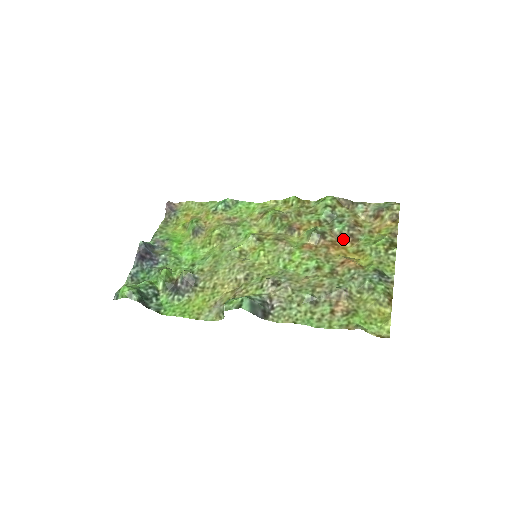
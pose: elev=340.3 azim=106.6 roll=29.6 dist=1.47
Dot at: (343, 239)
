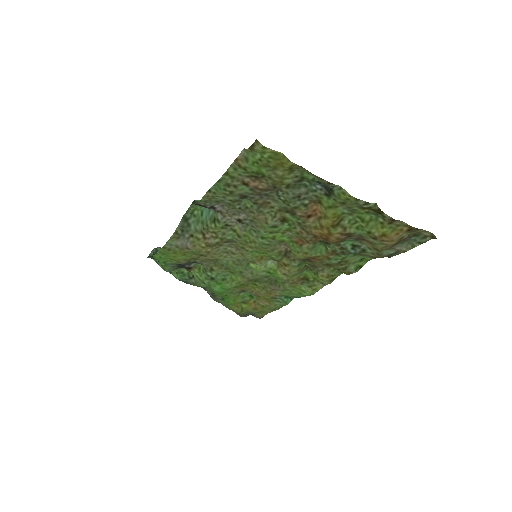
Dot at: (339, 240)
